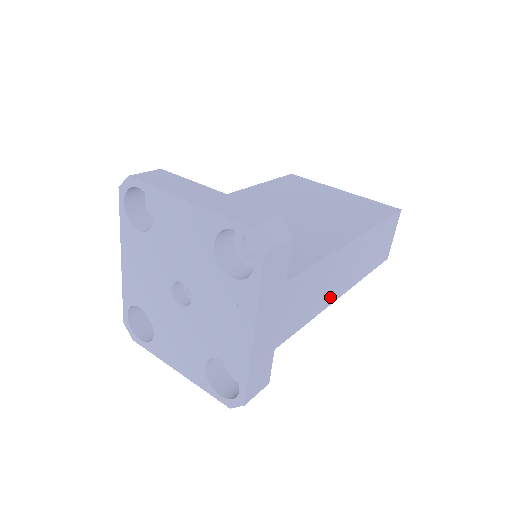
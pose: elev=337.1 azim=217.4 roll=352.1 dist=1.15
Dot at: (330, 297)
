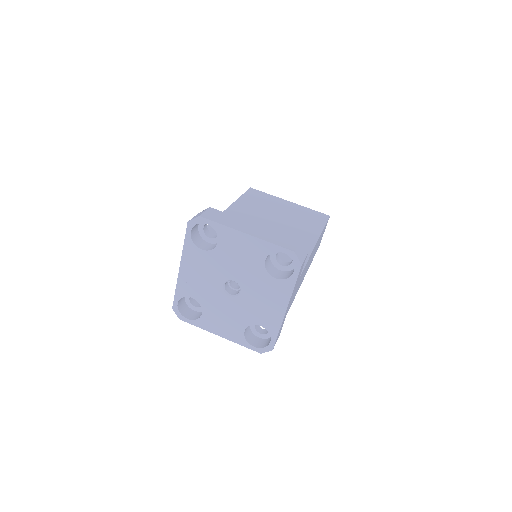
Dot at: occluded
